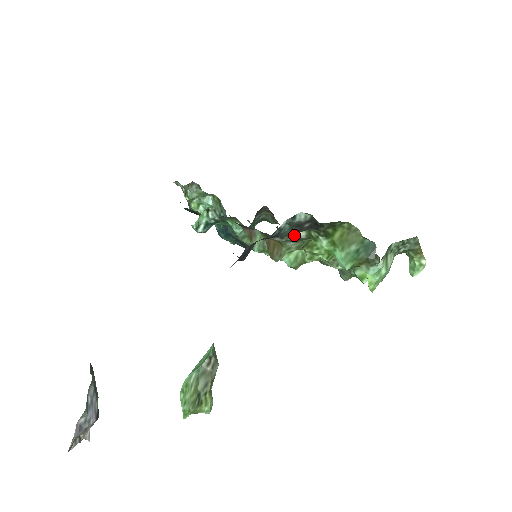
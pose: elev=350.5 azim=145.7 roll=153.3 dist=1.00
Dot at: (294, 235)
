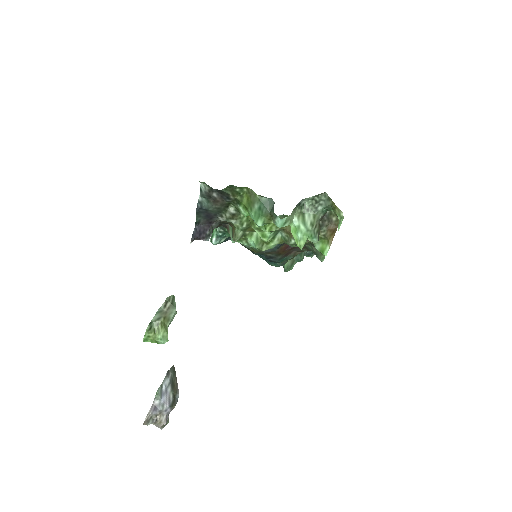
Dot at: (228, 212)
